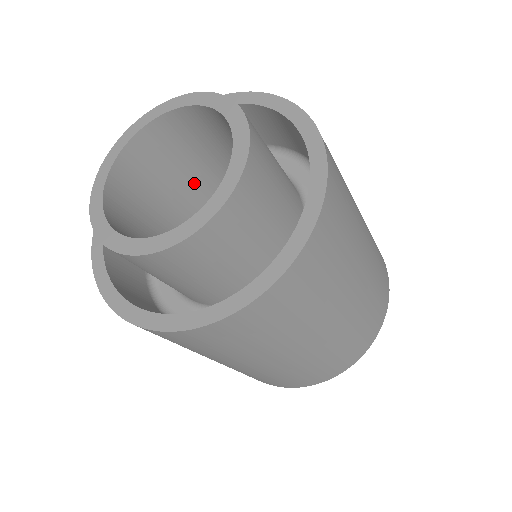
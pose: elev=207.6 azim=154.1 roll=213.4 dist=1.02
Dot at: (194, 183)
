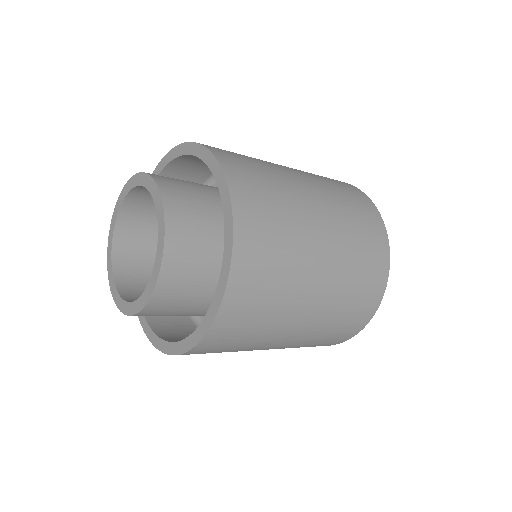
Dot at: occluded
